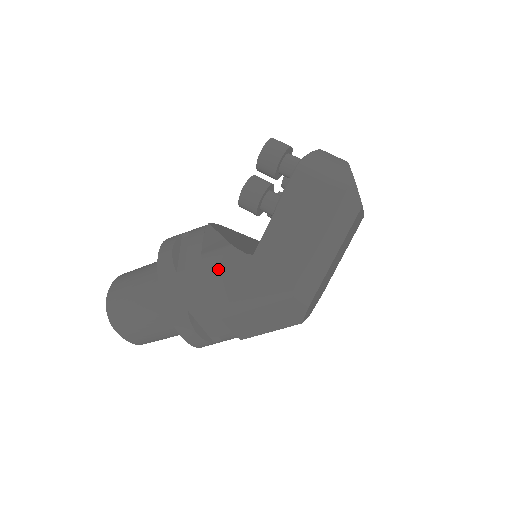
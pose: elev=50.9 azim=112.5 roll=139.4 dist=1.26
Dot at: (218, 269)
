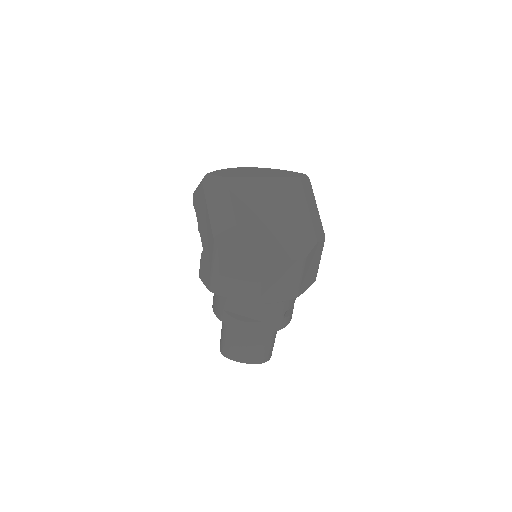
Dot at: (201, 272)
